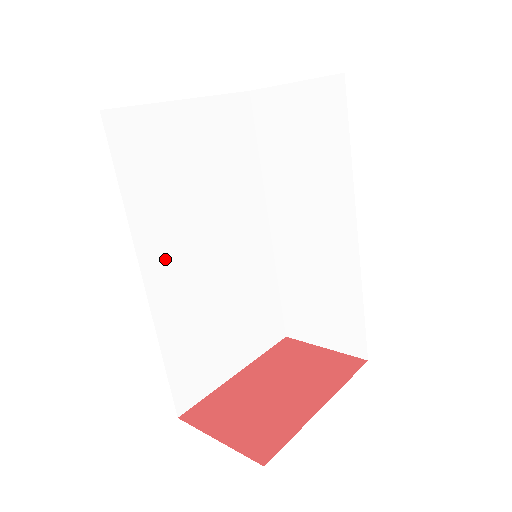
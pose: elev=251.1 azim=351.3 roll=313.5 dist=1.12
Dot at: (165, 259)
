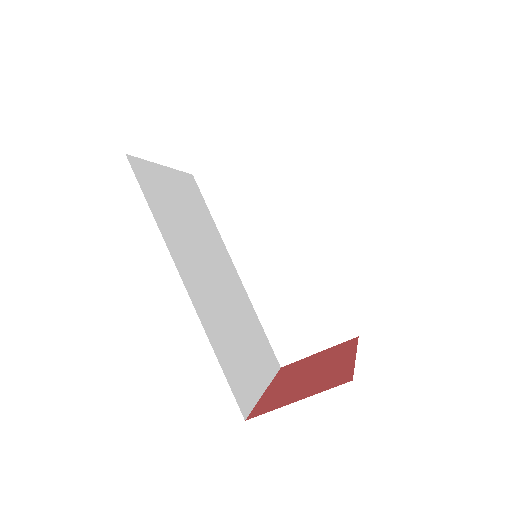
Dot at: (190, 271)
